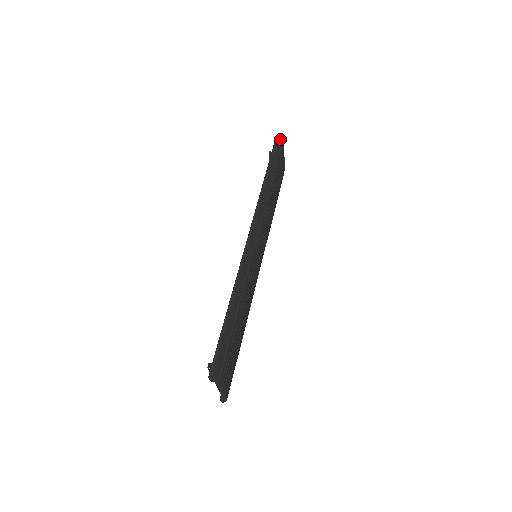
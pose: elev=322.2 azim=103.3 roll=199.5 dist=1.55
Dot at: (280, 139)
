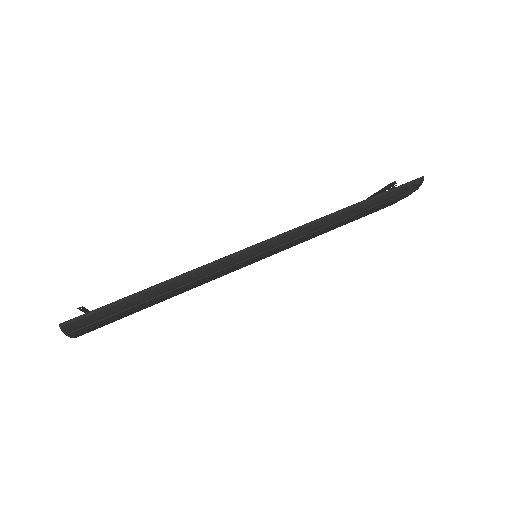
Dot at: (419, 184)
